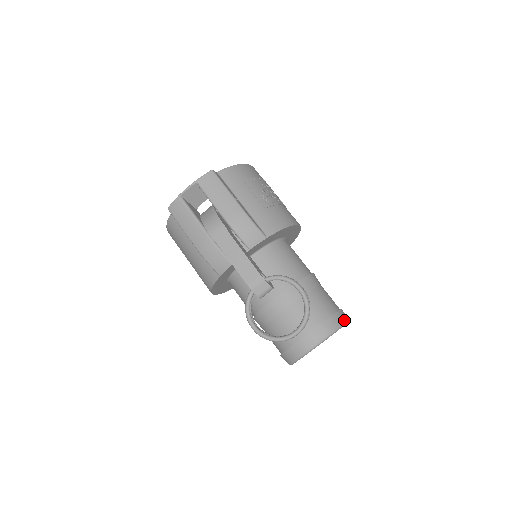
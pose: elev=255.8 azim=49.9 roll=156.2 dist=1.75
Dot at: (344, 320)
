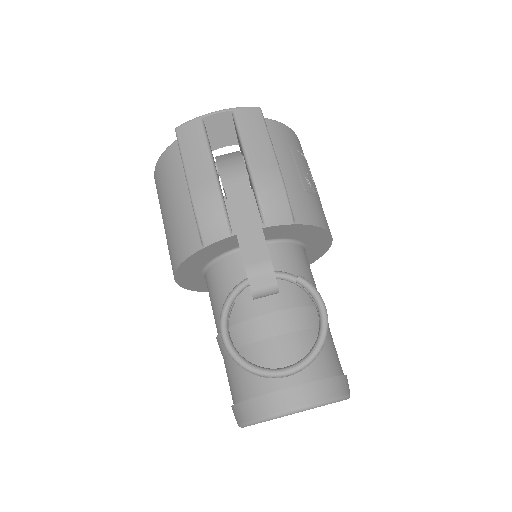
Dot at: (348, 391)
